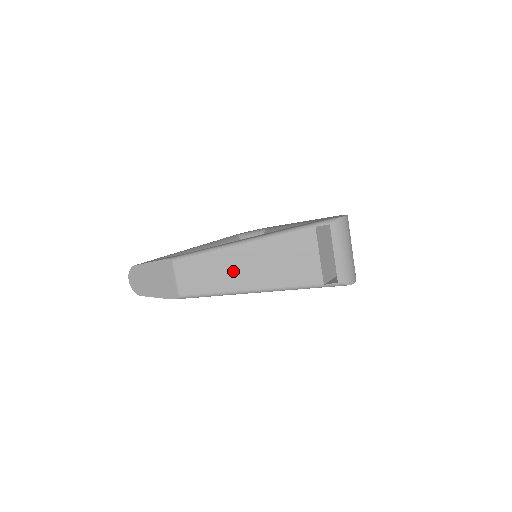
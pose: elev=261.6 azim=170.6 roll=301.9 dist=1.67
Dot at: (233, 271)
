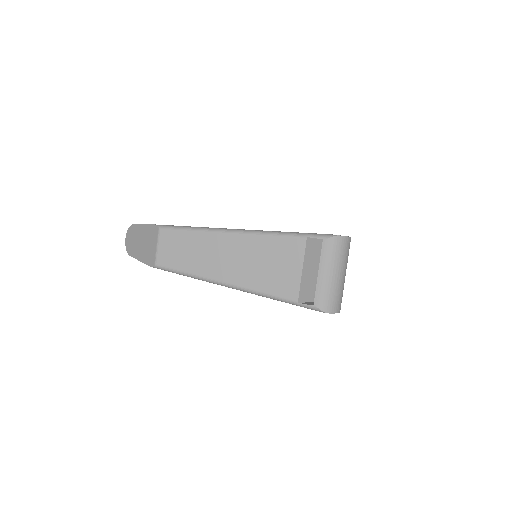
Dot at: (211, 257)
